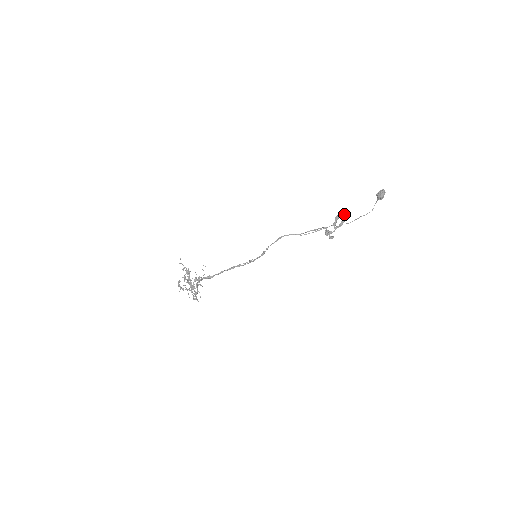
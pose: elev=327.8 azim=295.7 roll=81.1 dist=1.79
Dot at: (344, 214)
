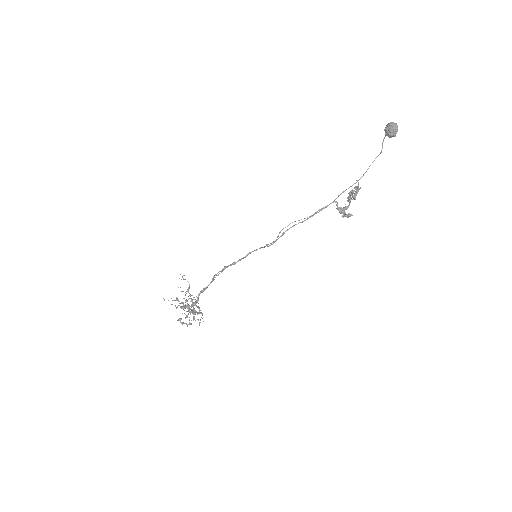
Dot at: occluded
